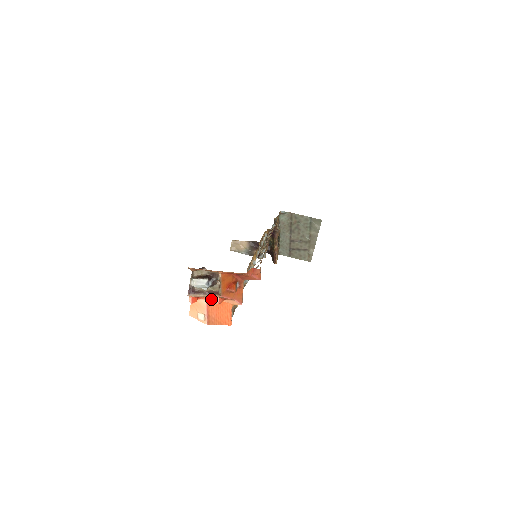
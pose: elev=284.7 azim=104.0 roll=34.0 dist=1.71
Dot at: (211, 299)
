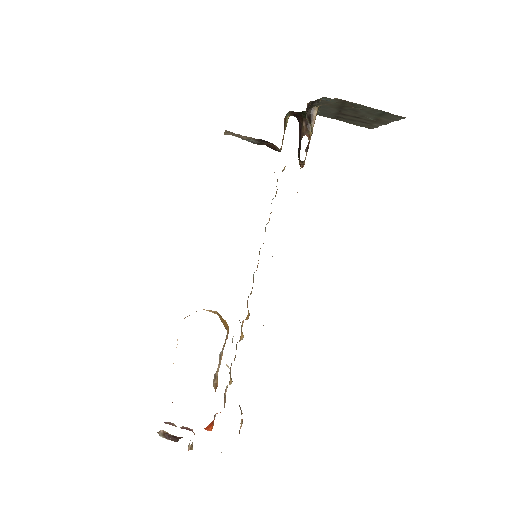
Dot at: occluded
